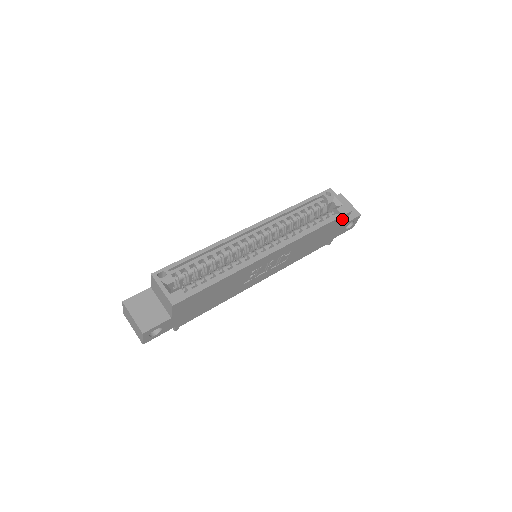
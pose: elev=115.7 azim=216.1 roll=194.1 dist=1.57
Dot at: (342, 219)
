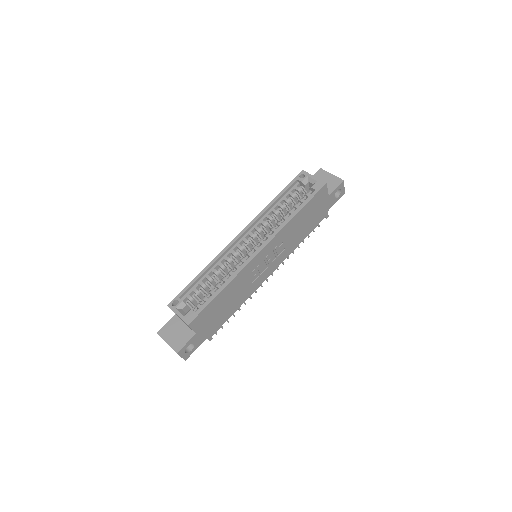
Dot at: (321, 194)
